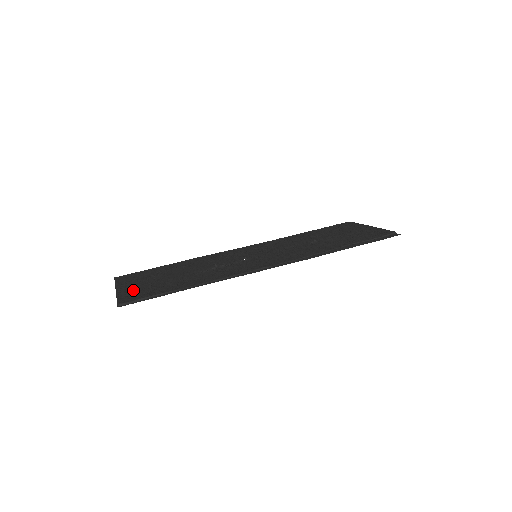
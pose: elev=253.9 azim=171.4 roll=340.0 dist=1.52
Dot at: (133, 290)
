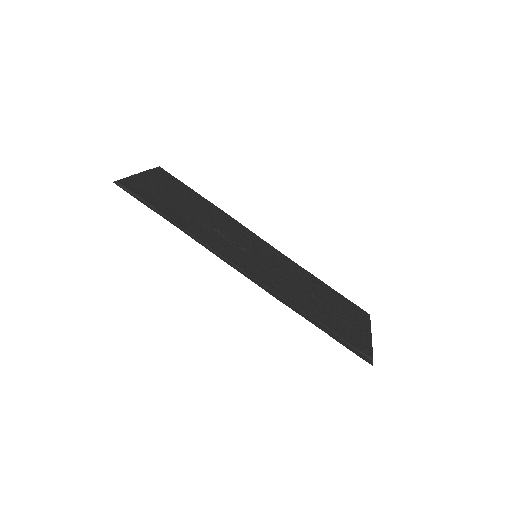
Dot at: (145, 184)
